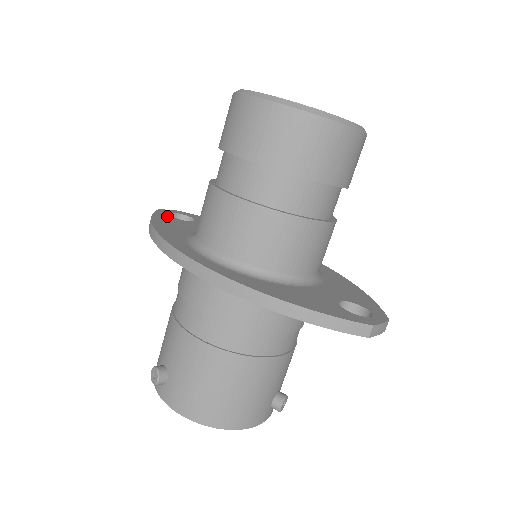
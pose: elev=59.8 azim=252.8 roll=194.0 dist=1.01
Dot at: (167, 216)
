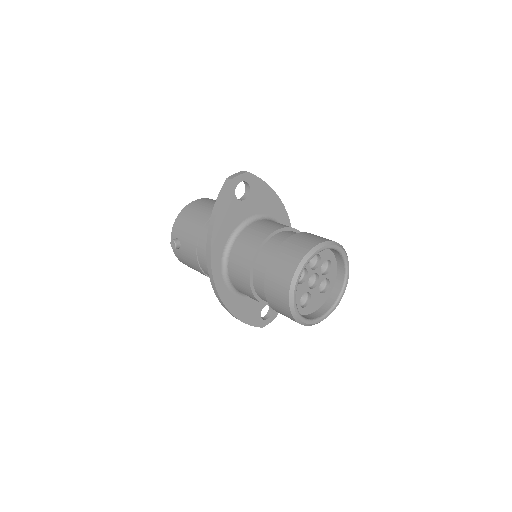
Dot at: (231, 197)
